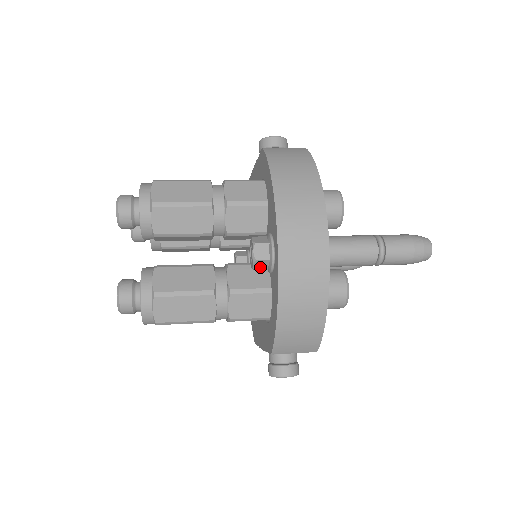
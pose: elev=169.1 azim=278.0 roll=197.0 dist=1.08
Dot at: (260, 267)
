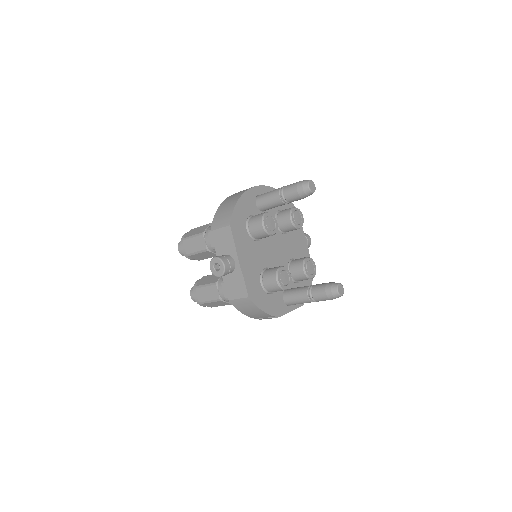
Dot at: occluded
